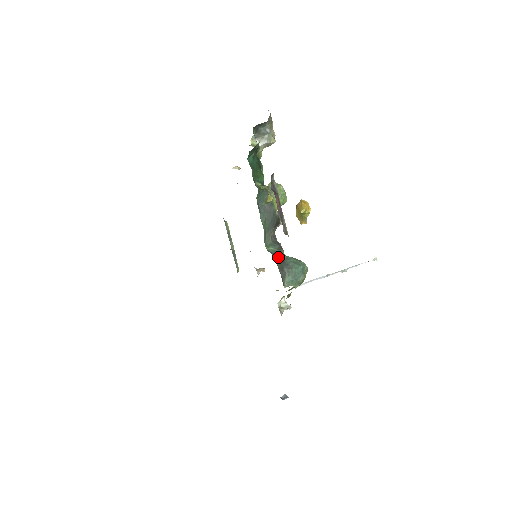
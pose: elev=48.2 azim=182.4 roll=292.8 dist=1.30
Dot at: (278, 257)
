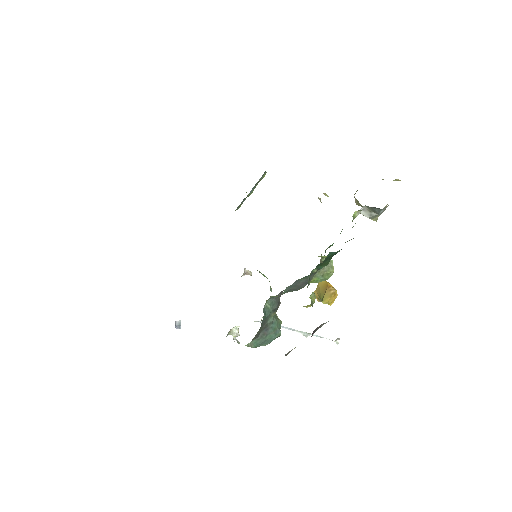
Dot at: (266, 319)
